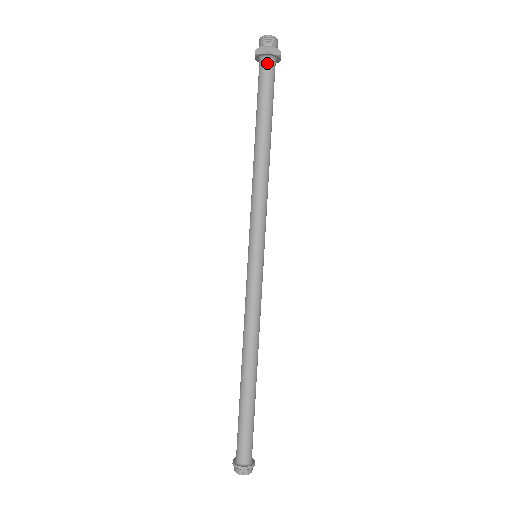
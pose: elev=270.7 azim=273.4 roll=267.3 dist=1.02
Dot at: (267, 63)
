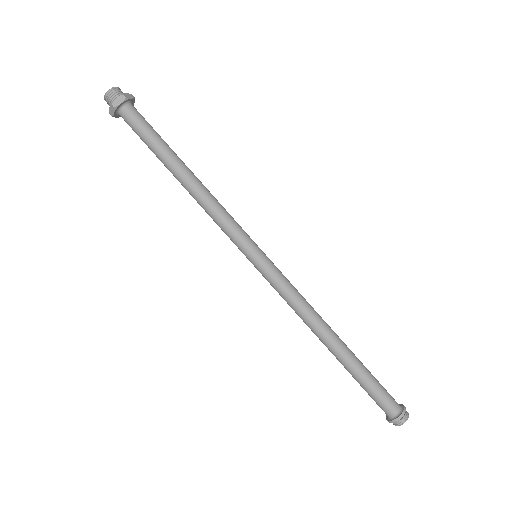
Dot at: (130, 109)
